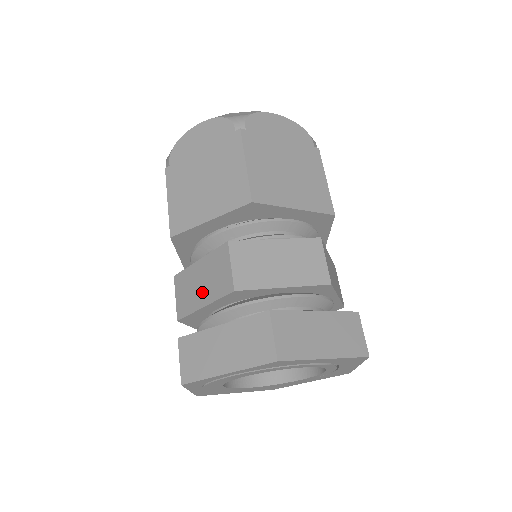
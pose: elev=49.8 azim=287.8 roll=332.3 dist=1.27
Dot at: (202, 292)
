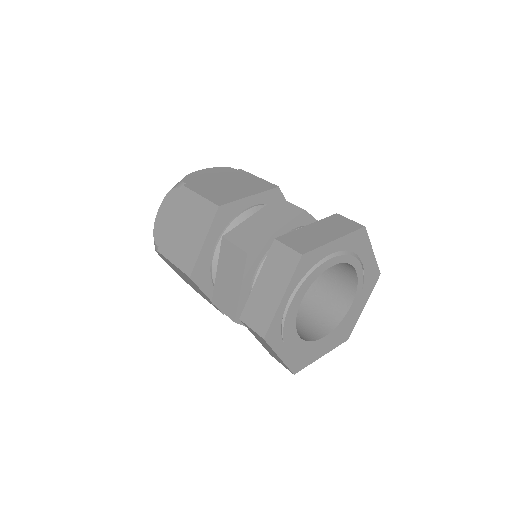
Dot at: (233, 283)
